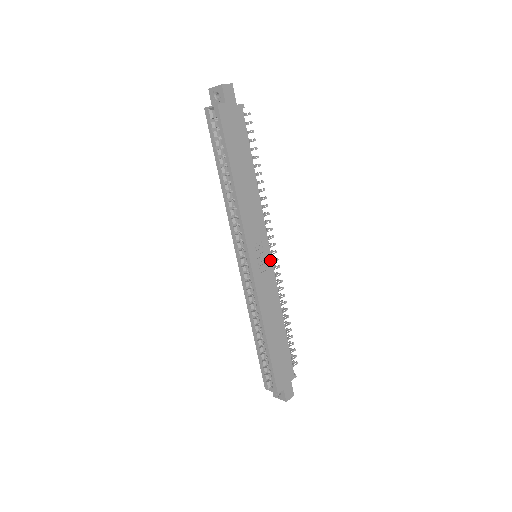
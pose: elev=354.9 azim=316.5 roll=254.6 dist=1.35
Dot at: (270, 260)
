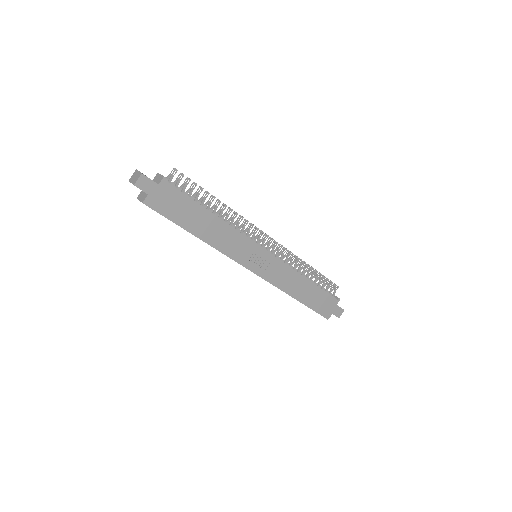
Dot at: (269, 255)
